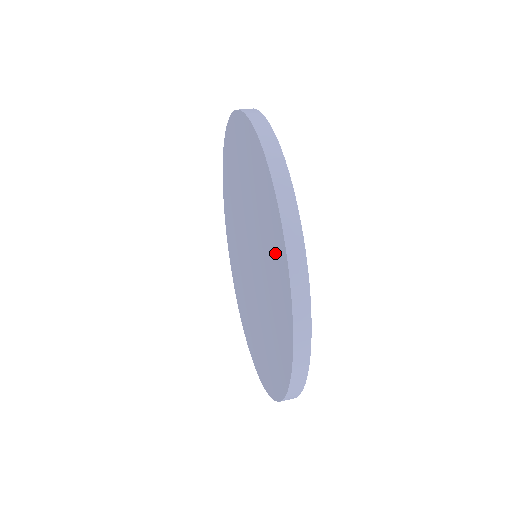
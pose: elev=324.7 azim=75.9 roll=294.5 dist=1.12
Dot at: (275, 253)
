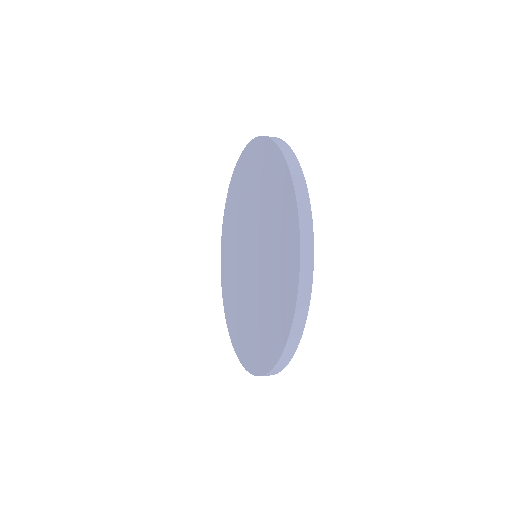
Dot at: (285, 224)
